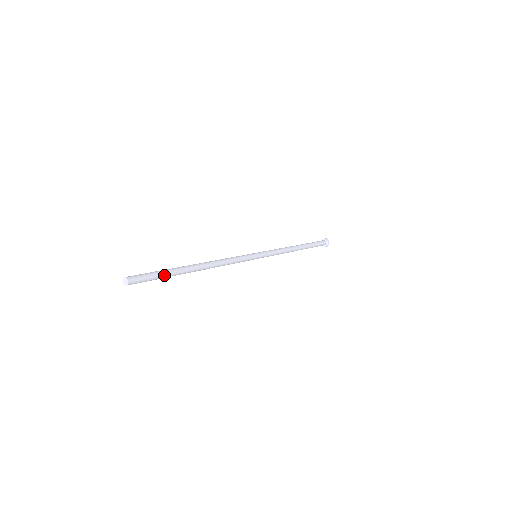
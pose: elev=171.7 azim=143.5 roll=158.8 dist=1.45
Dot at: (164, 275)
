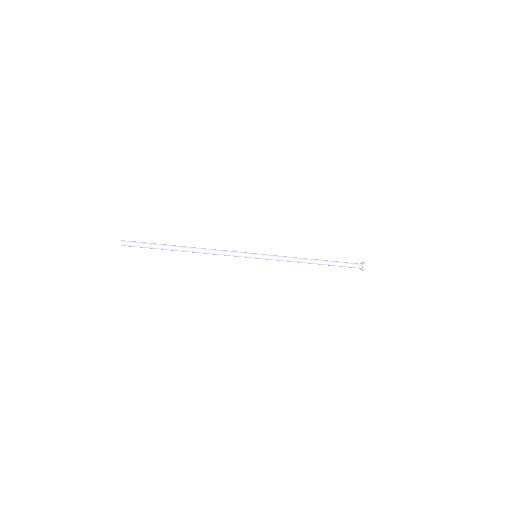
Dot at: (152, 247)
